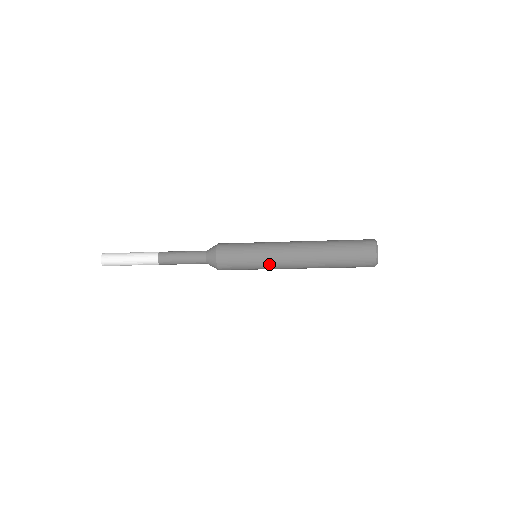
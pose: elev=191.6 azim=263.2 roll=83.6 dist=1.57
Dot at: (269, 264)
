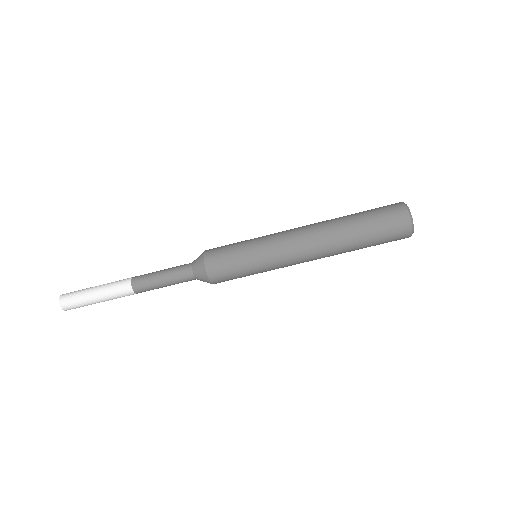
Dot at: (273, 253)
